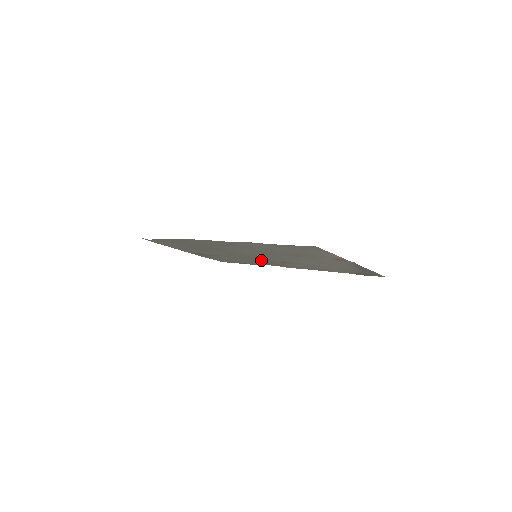
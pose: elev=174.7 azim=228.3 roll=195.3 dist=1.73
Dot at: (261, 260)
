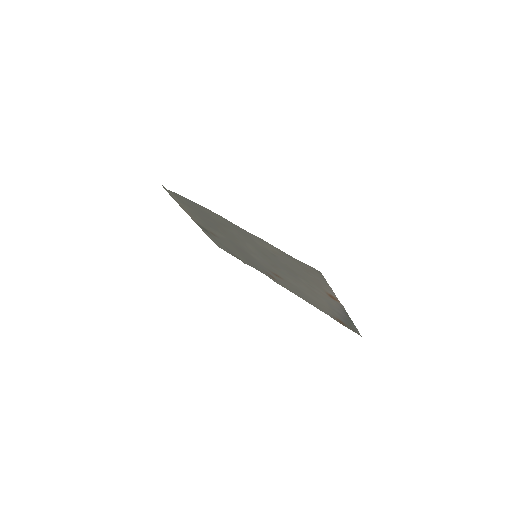
Dot at: (257, 263)
